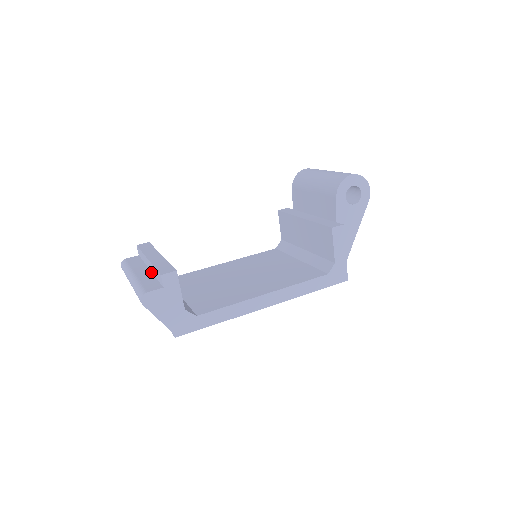
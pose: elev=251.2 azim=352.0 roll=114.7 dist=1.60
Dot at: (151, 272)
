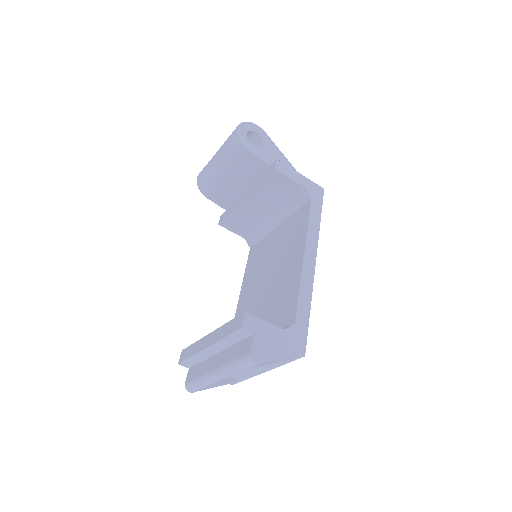
Dot at: (223, 351)
